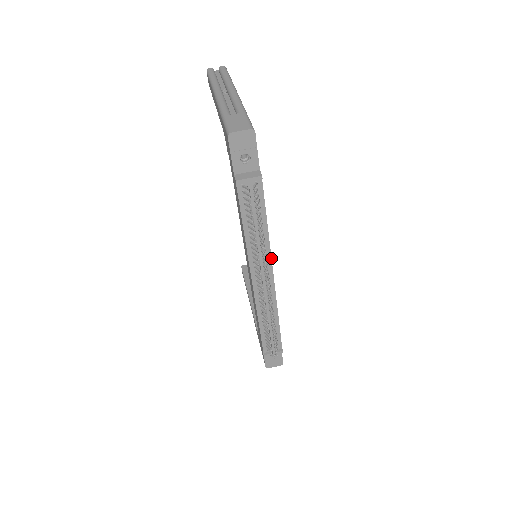
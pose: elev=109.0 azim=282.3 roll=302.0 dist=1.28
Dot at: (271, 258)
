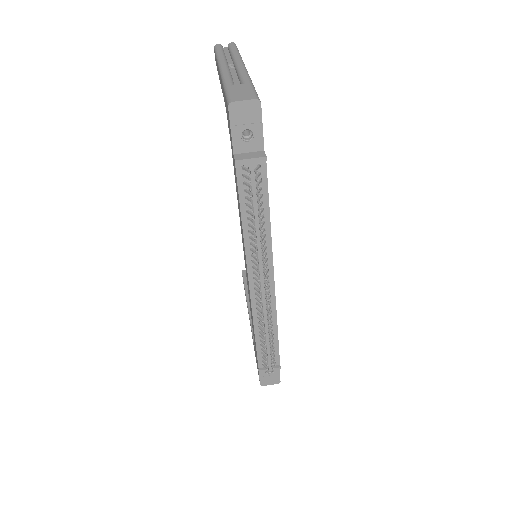
Dot at: (272, 258)
